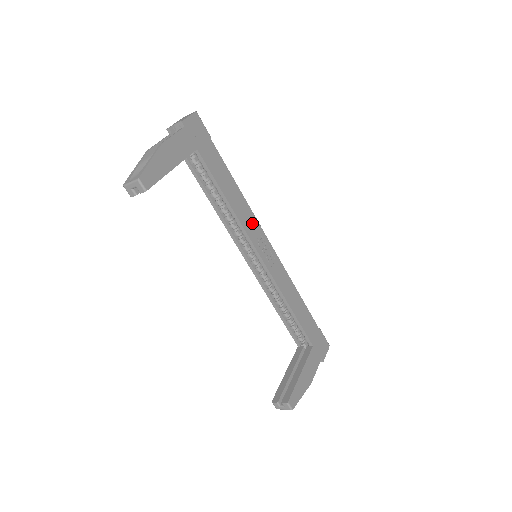
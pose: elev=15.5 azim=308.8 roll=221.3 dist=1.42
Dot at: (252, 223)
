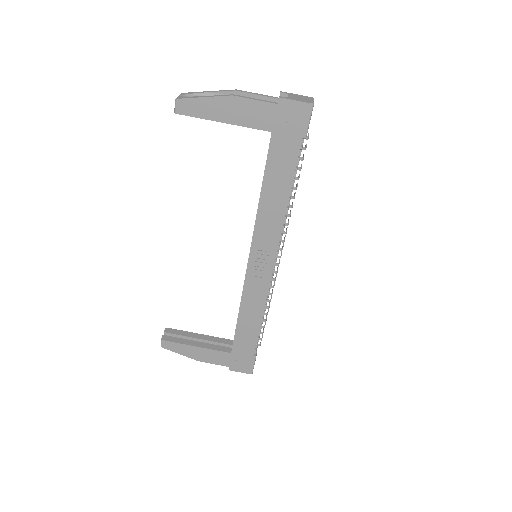
Dot at: (271, 234)
